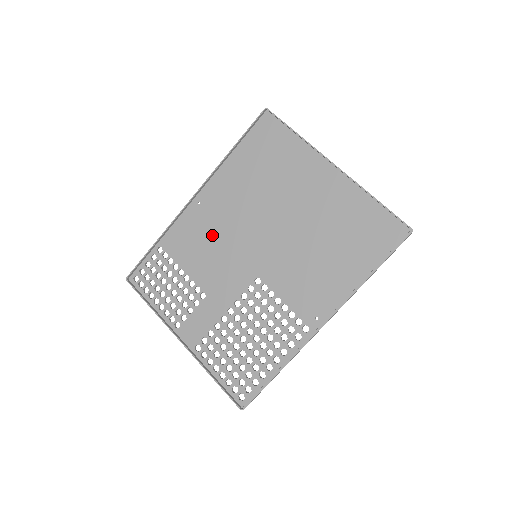
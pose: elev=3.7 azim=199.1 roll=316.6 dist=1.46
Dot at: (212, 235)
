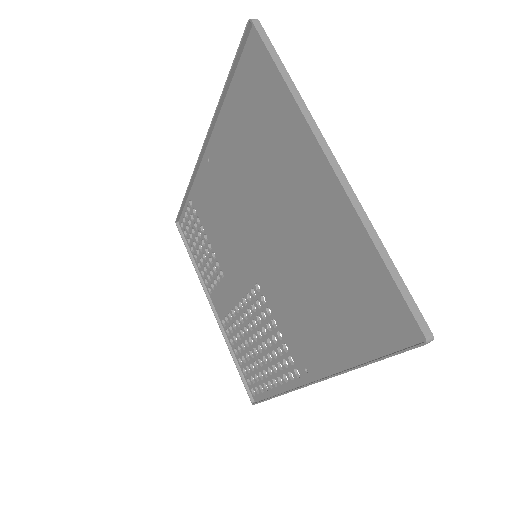
Dot at: (221, 208)
